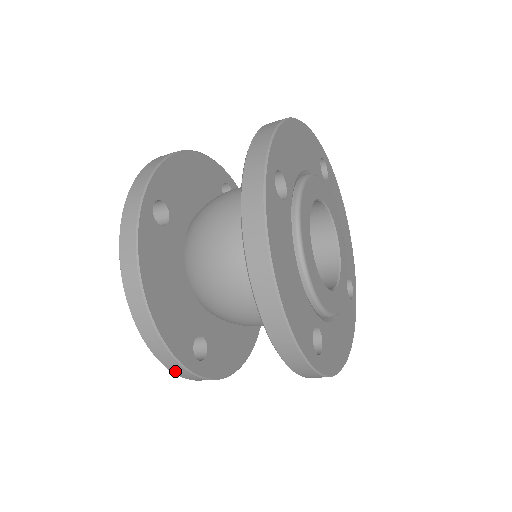
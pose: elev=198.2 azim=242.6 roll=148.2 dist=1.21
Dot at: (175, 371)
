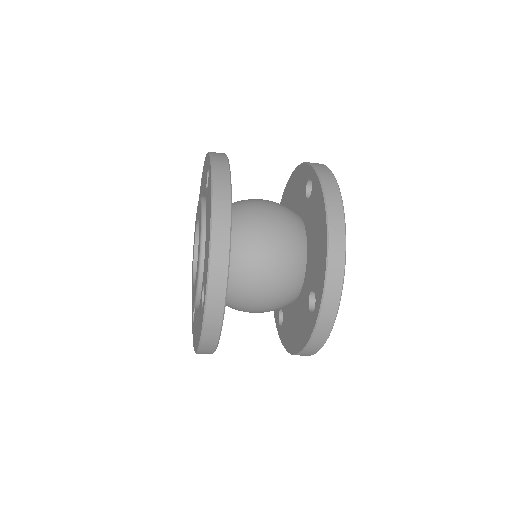
Dot at: occluded
